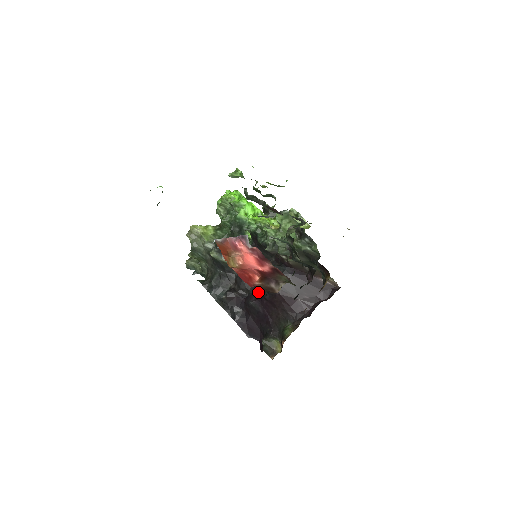
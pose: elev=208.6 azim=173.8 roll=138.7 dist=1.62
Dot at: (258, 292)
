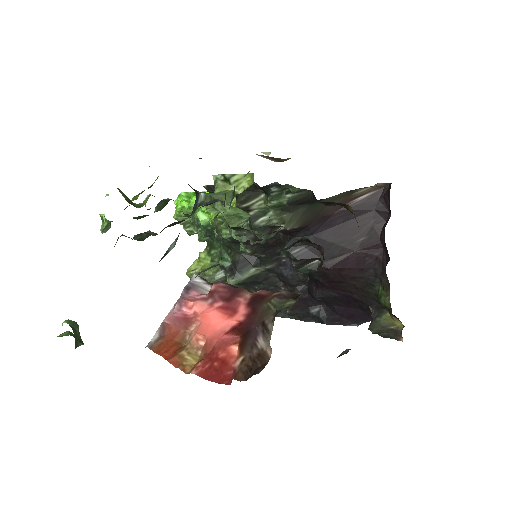
Dot at: (311, 277)
